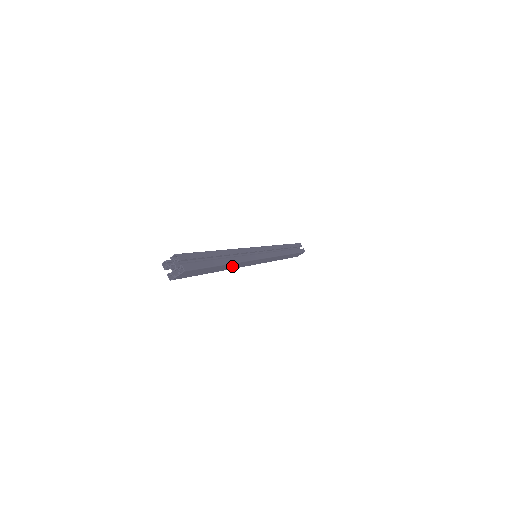
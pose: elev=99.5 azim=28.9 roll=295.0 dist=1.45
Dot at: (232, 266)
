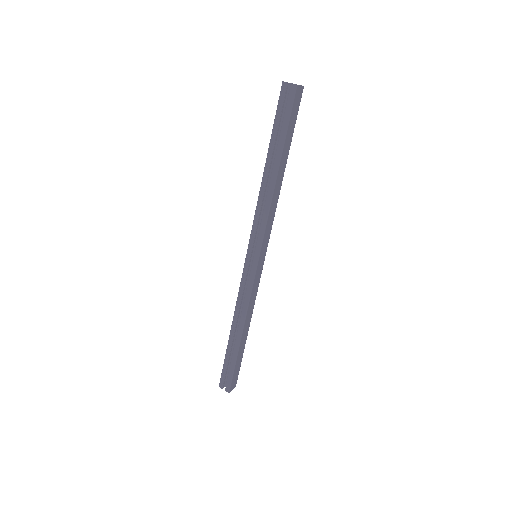
Dot at: (276, 192)
